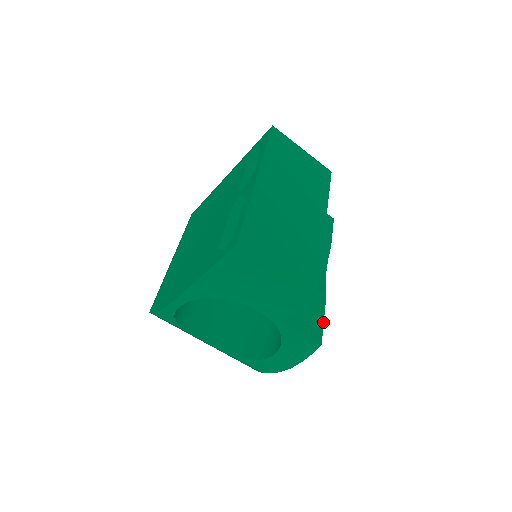
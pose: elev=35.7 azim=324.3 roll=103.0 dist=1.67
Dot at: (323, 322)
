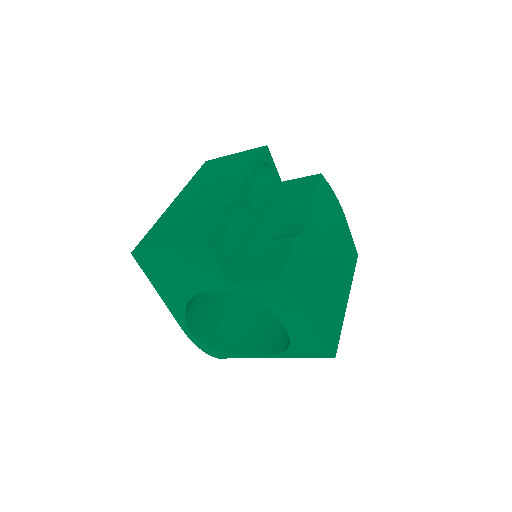
Dot at: (285, 260)
